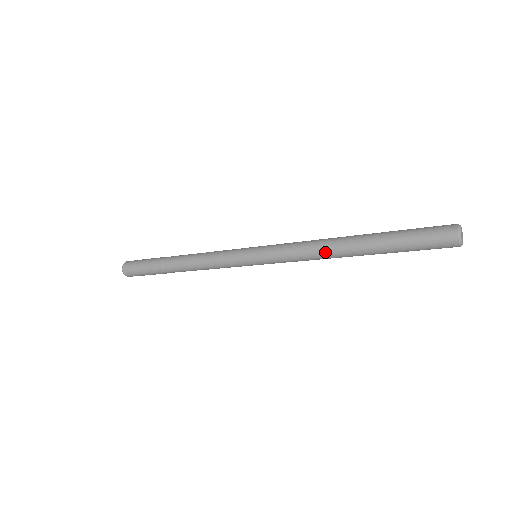
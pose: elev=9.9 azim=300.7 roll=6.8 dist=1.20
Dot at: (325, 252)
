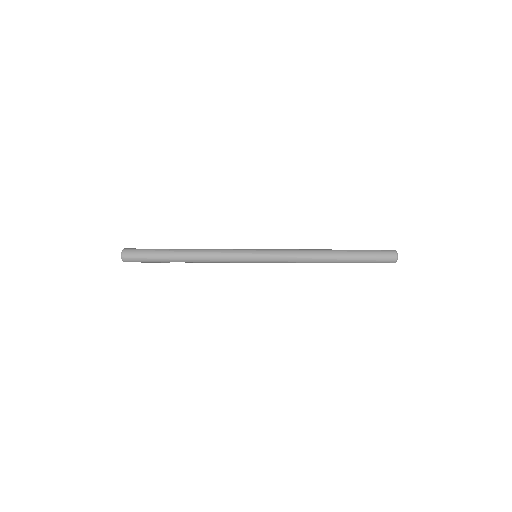
Dot at: (313, 261)
